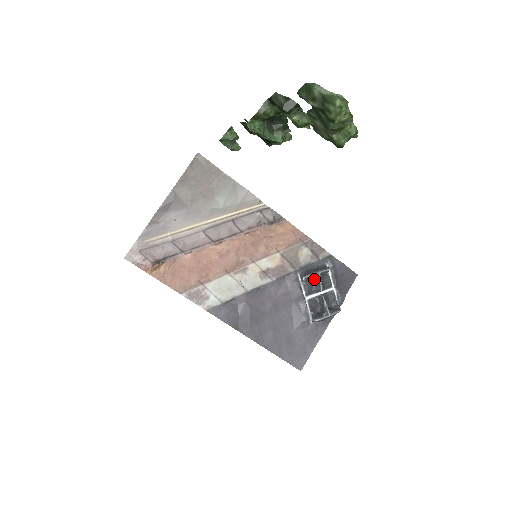
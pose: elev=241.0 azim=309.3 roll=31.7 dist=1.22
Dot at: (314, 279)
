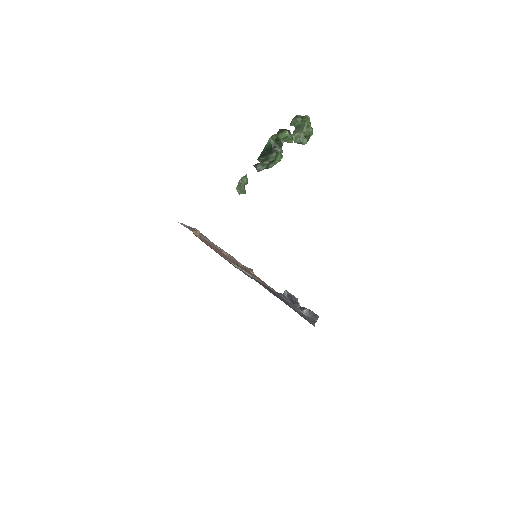
Dot at: (292, 298)
